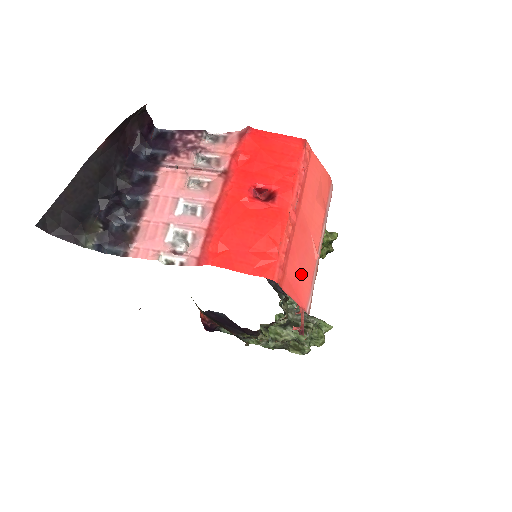
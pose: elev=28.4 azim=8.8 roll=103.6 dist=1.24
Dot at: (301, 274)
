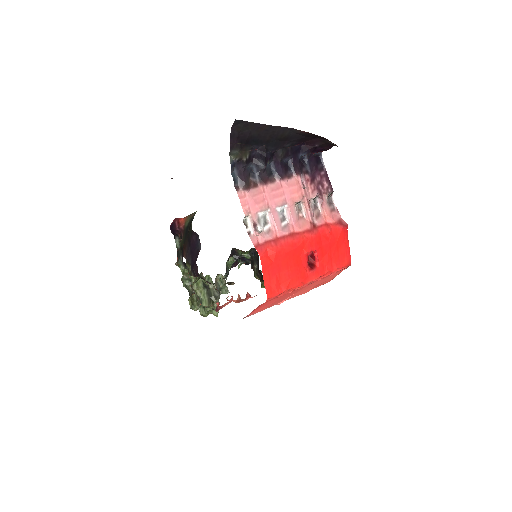
Dot at: (269, 305)
